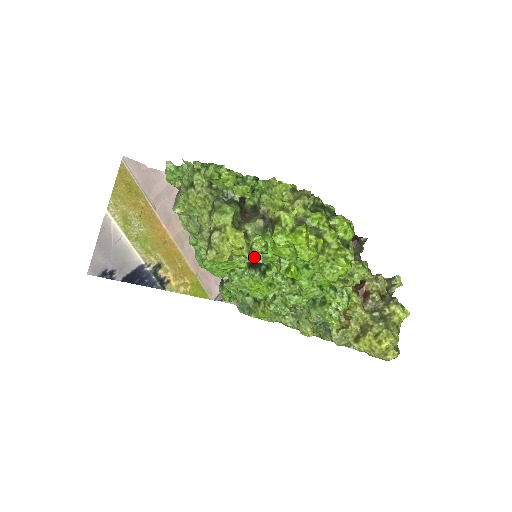
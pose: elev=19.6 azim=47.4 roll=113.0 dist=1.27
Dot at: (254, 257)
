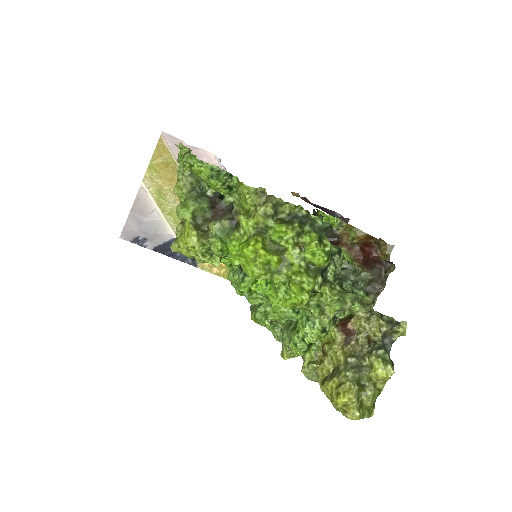
Dot at: (210, 259)
